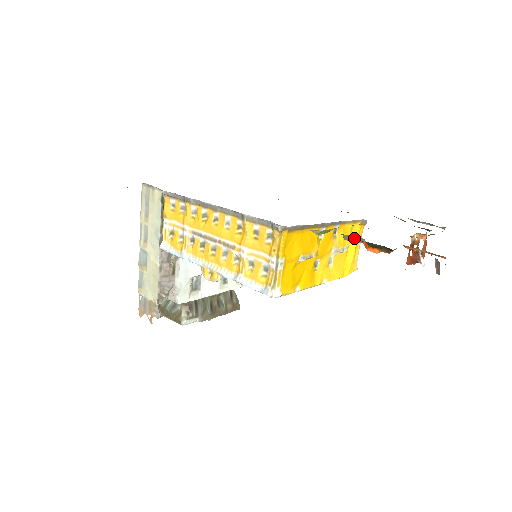
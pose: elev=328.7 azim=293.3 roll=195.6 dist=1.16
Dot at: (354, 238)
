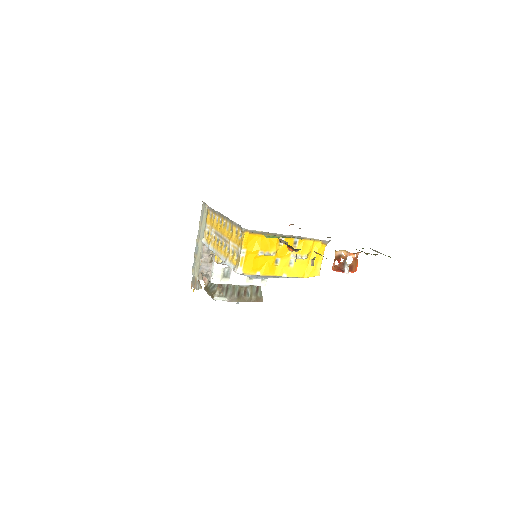
Dot at: (284, 241)
